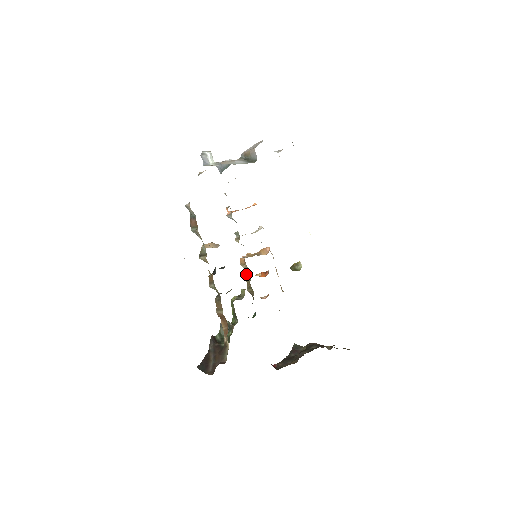
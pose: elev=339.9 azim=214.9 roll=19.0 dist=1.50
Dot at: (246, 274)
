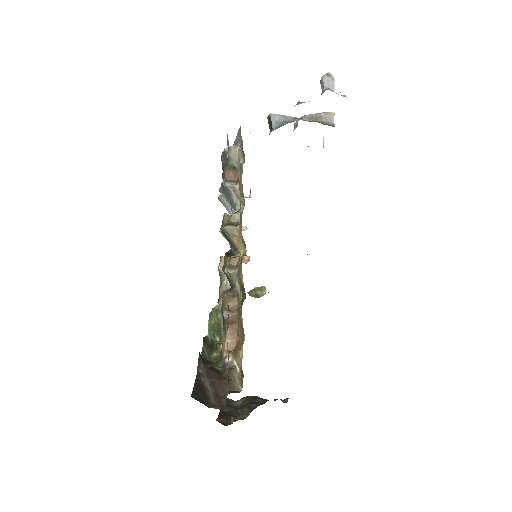
Dot at: (225, 280)
